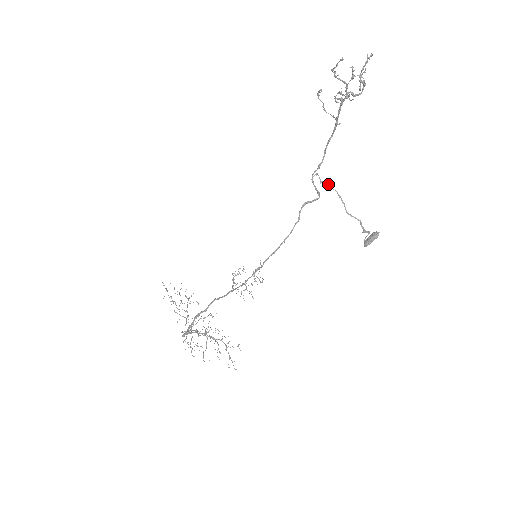
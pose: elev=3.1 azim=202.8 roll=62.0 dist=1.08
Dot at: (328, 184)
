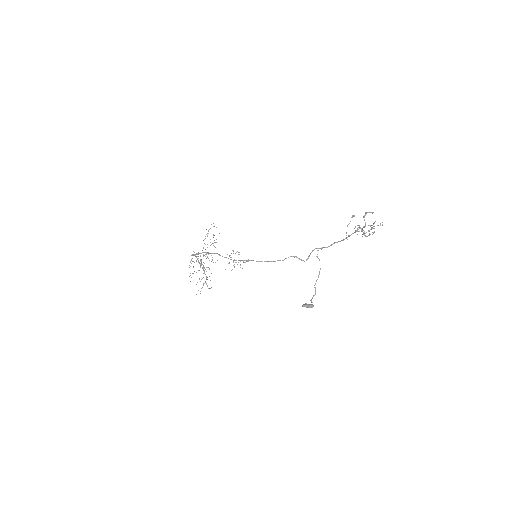
Dot at: occluded
